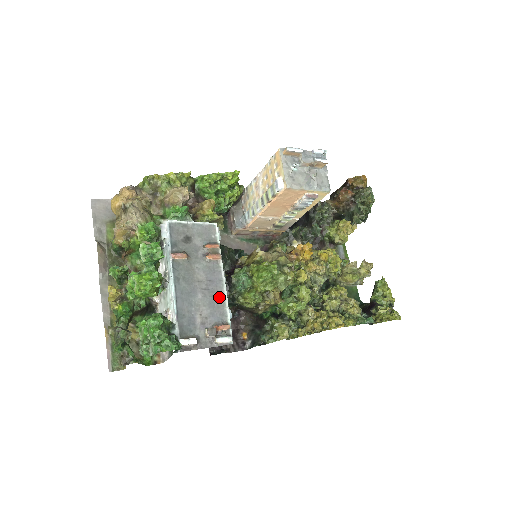
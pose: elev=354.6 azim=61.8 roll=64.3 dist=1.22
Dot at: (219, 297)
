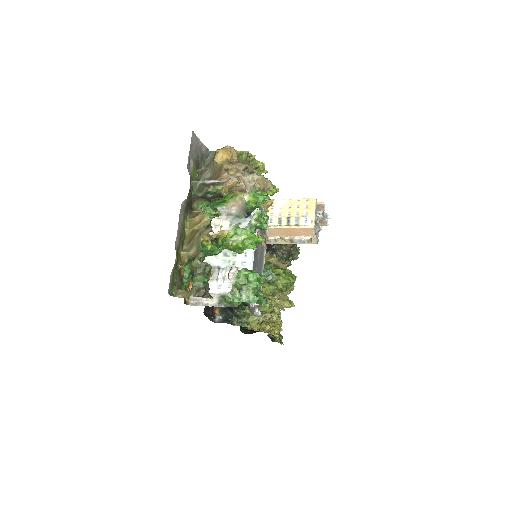
Dot at: occluded
